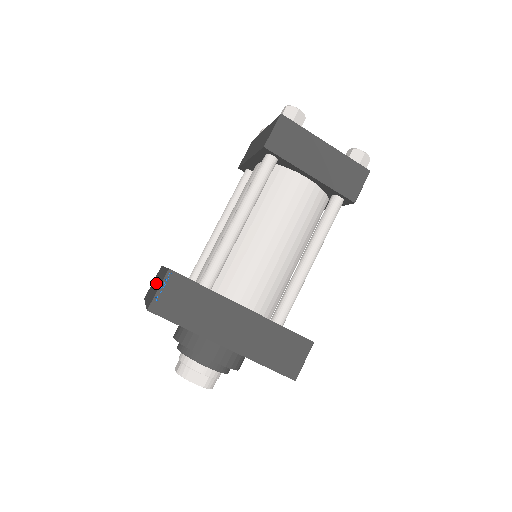
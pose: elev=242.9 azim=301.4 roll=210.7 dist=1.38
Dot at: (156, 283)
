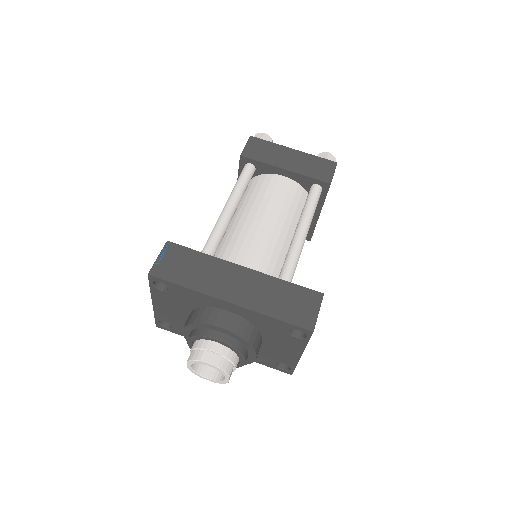
Dot at: occluded
